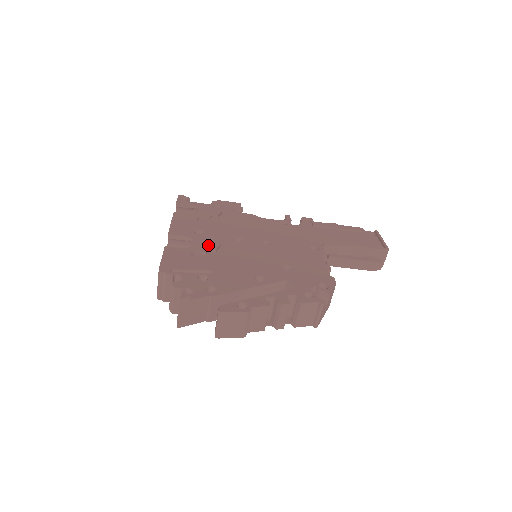
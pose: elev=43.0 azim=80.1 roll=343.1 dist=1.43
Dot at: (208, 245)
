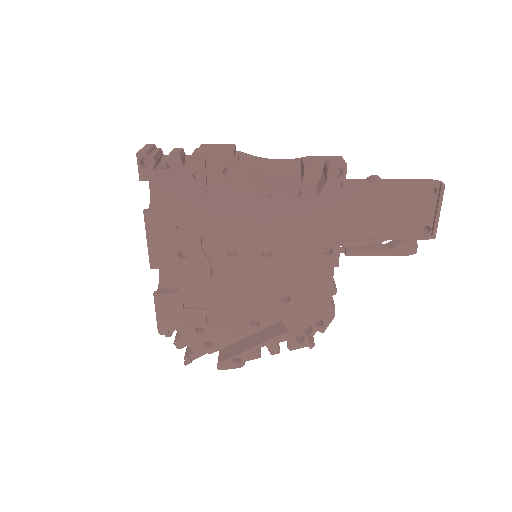
Dot at: (197, 283)
